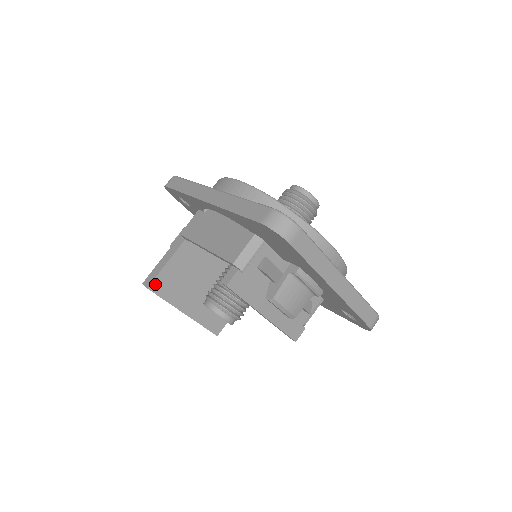
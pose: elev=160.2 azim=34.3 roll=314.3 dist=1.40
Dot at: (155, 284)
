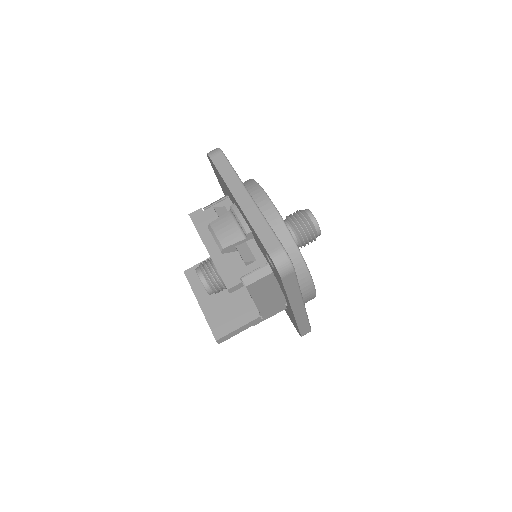
Dot at: (190, 271)
